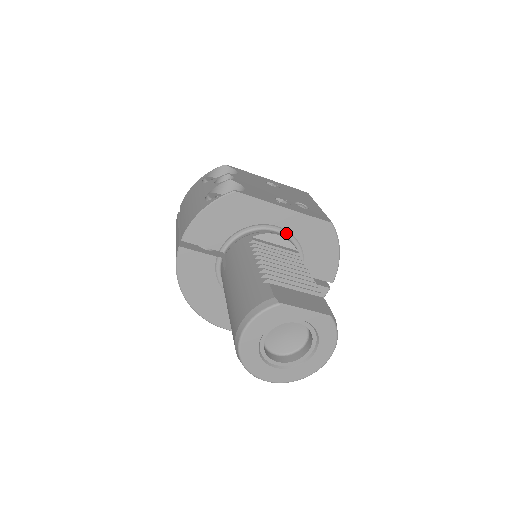
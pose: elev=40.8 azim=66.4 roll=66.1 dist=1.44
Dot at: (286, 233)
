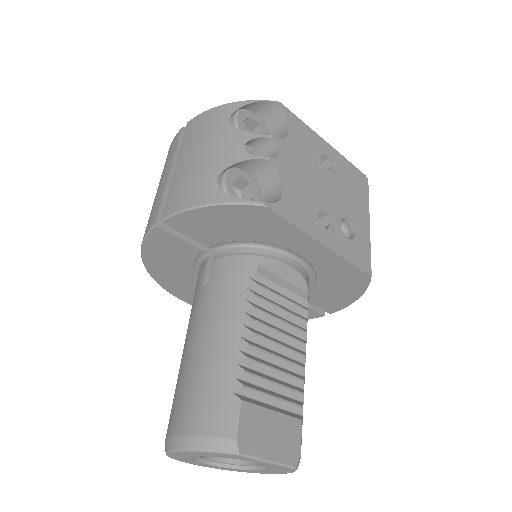
Dot at: (306, 263)
